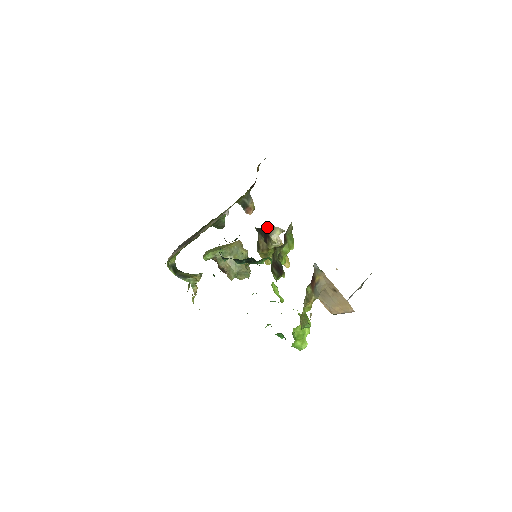
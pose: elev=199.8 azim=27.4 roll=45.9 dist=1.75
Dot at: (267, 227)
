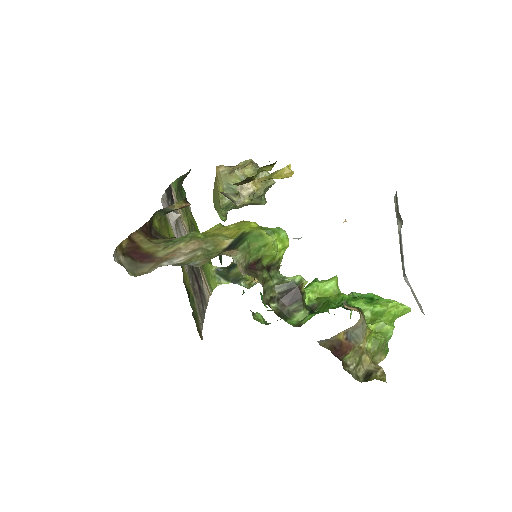
Dot at: occluded
